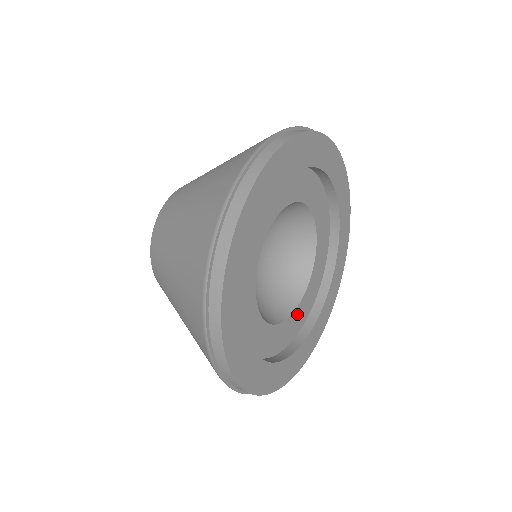
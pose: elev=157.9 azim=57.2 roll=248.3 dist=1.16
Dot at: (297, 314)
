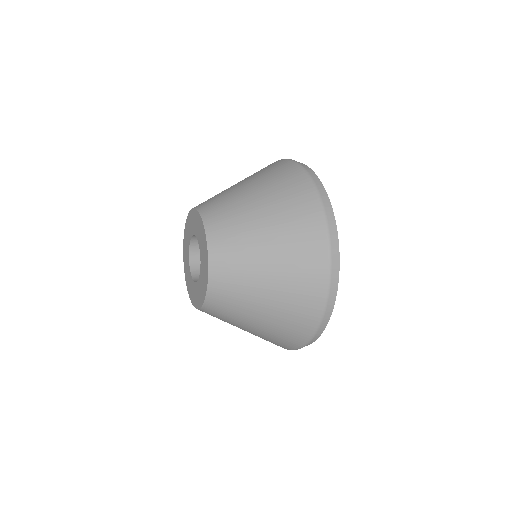
Dot at: occluded
